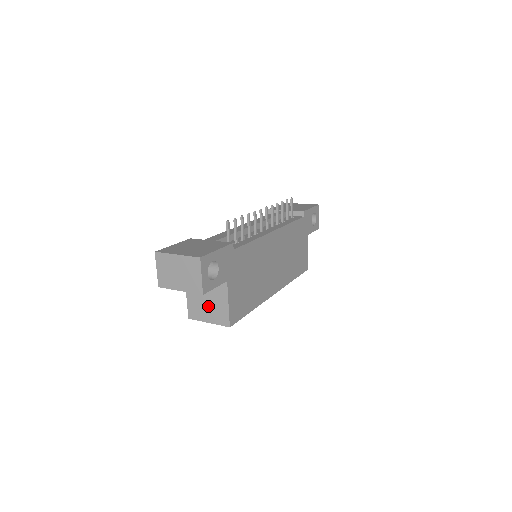
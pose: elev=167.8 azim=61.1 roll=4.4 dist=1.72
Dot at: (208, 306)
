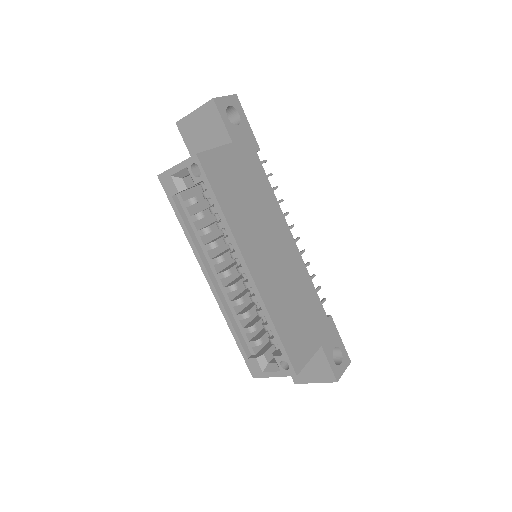
Dot at: occluded
